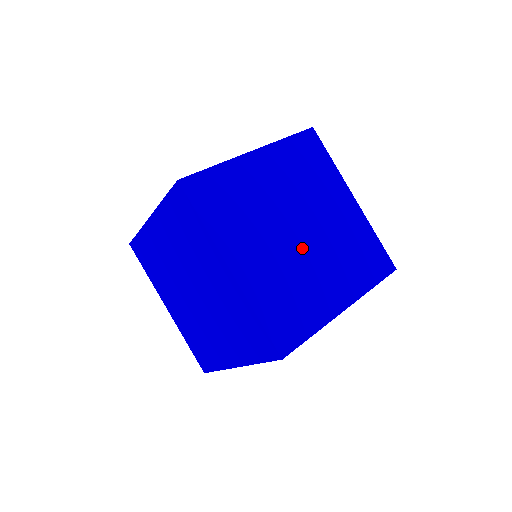
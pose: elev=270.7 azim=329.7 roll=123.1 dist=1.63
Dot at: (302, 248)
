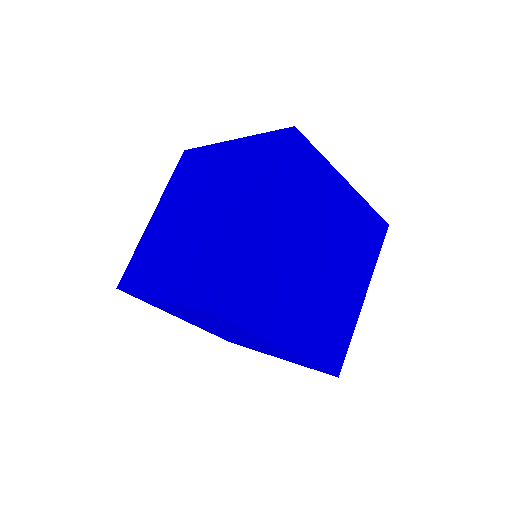
Dot at: (325, 277)
